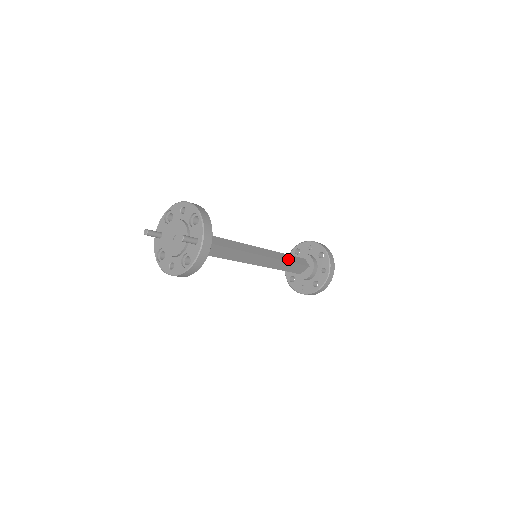
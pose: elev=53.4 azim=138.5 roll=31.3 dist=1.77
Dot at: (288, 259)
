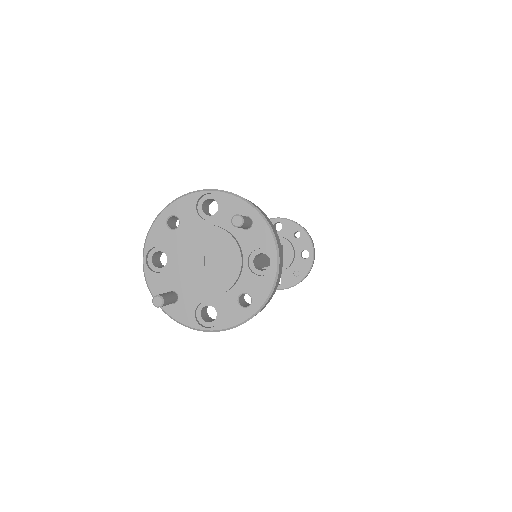
Dot at: occluded
